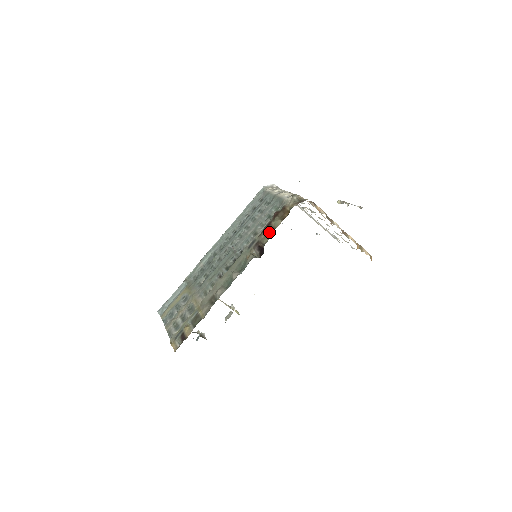
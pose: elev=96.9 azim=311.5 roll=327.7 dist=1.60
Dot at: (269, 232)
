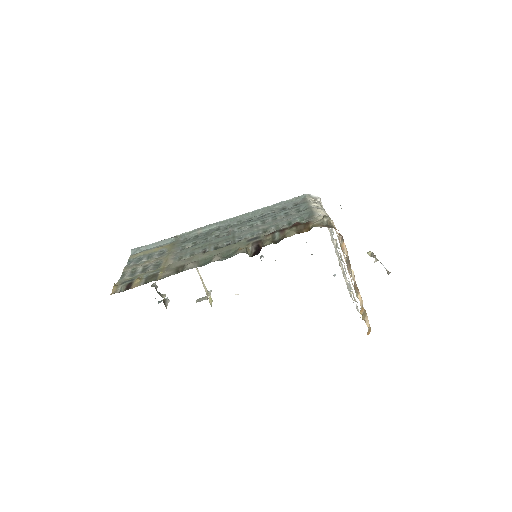
Dot at: (277, 237)
